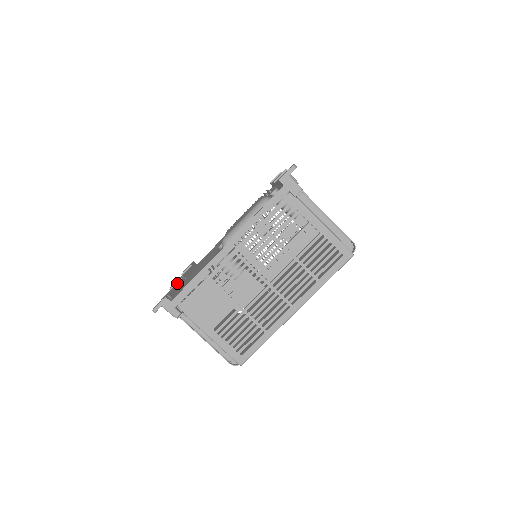
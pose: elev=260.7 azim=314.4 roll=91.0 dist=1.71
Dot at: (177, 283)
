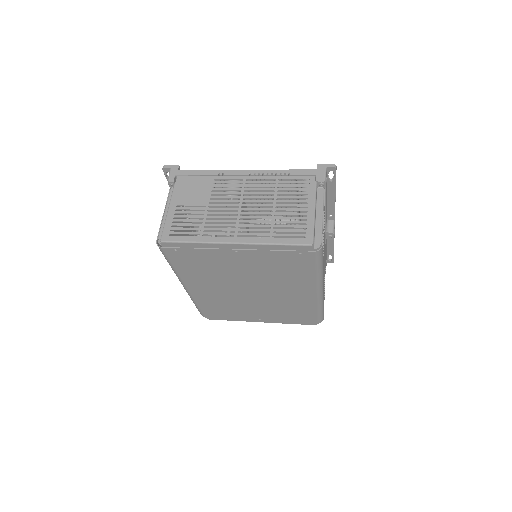
Dot at: occluded
